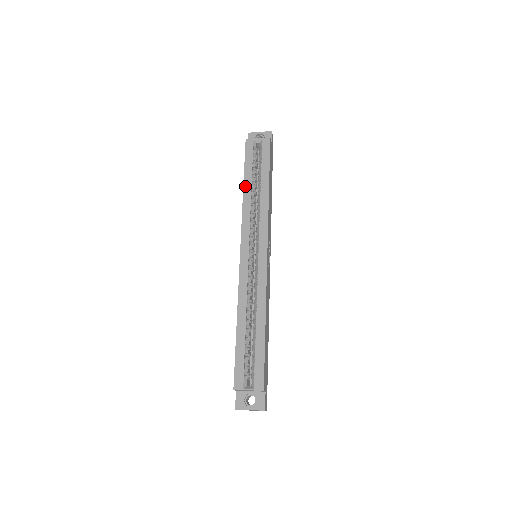
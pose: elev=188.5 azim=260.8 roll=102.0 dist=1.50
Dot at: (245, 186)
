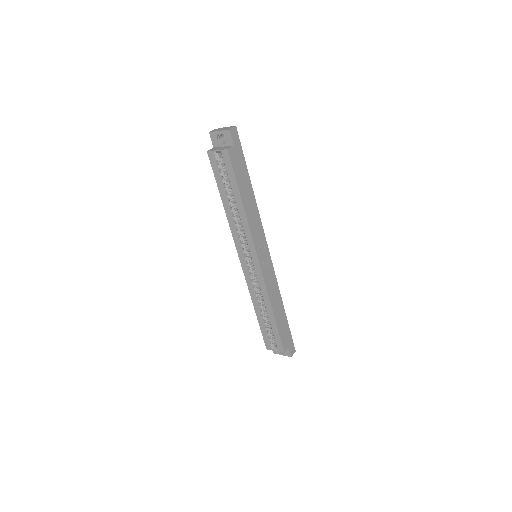
Dot at: (224, 204)
